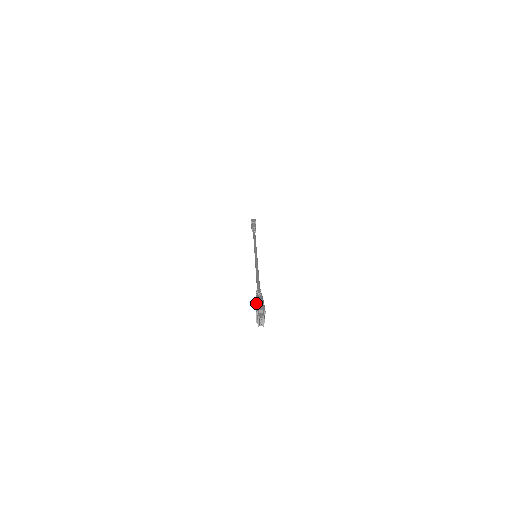
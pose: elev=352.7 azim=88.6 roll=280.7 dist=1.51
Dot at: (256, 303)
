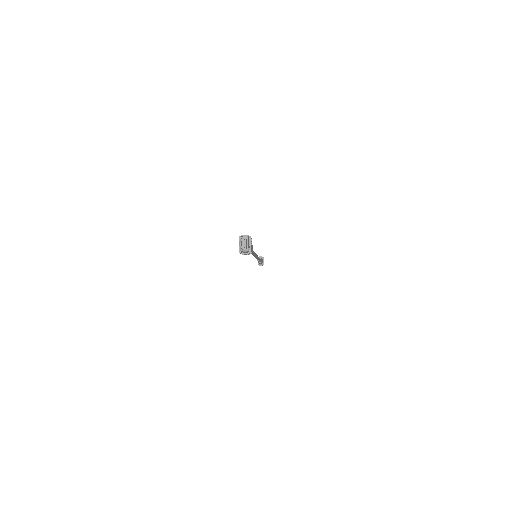
Dot at: occluded
